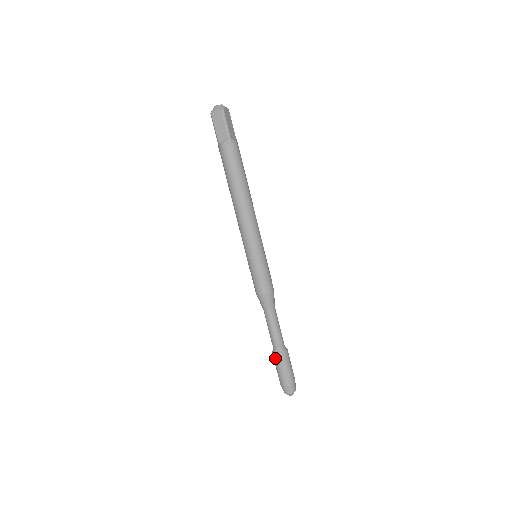
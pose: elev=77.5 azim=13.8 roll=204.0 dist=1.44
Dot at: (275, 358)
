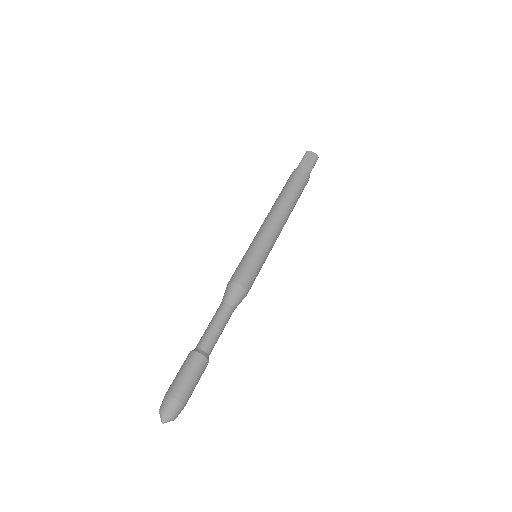
Dot at: occluded
